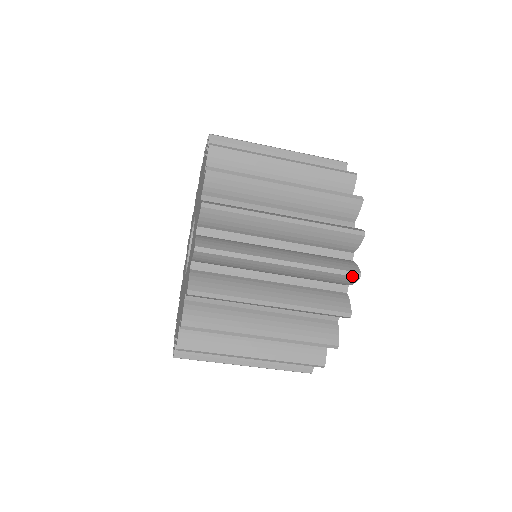
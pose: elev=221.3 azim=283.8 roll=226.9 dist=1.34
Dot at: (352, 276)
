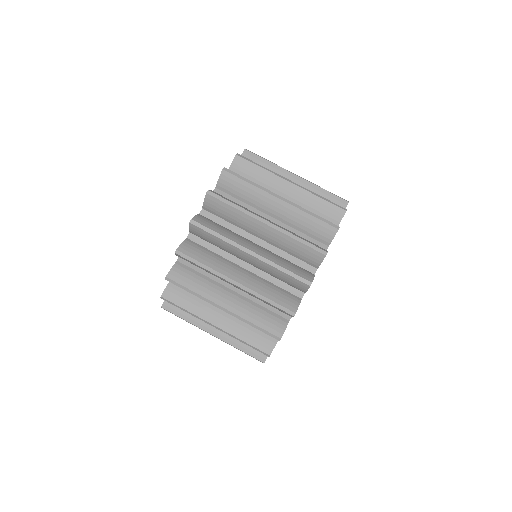
Dot at: (304, 283)
